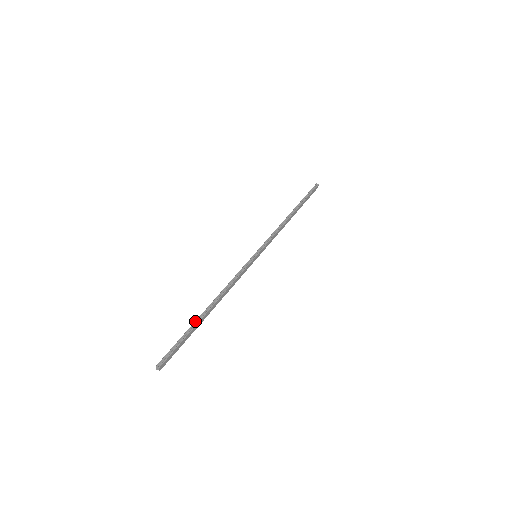
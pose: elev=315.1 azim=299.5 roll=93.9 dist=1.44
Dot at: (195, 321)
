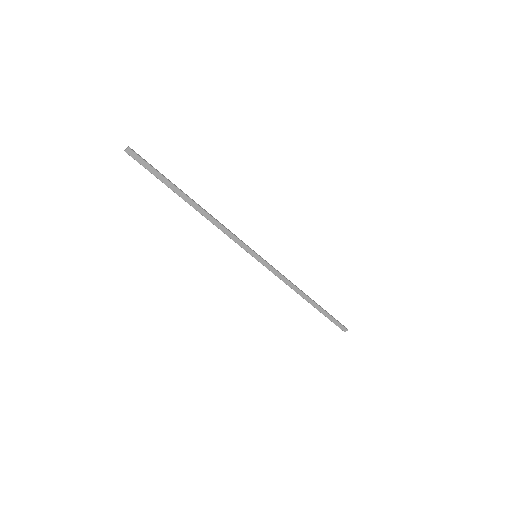
Dot at: occluded
